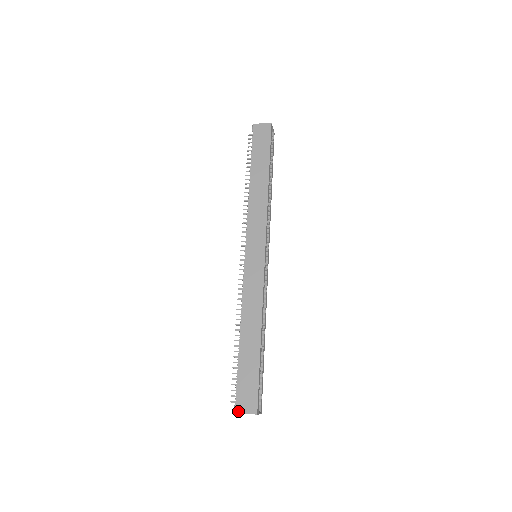
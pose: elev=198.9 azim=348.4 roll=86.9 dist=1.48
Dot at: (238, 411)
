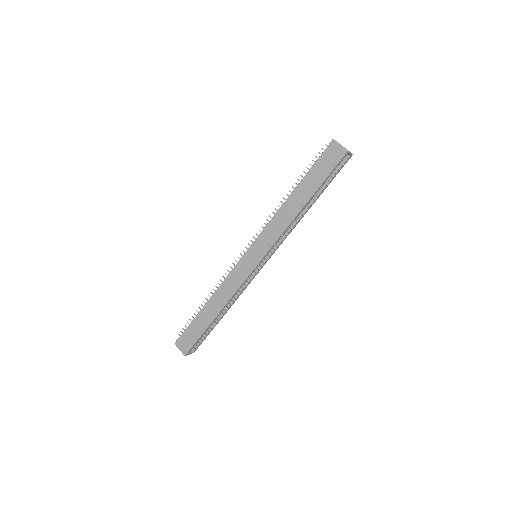
Dot at: (177, 345)
